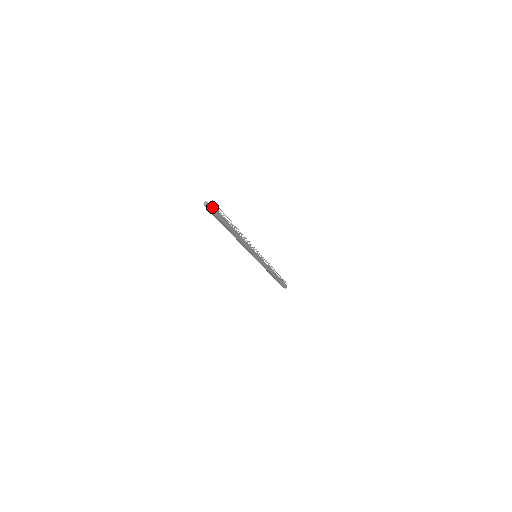
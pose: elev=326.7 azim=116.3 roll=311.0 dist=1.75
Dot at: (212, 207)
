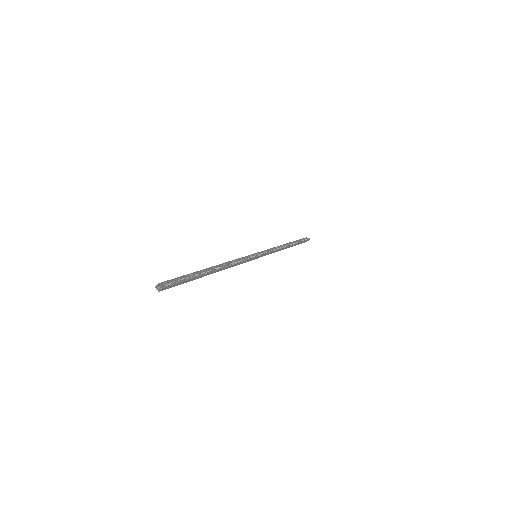
Dot at: (168, 286)
